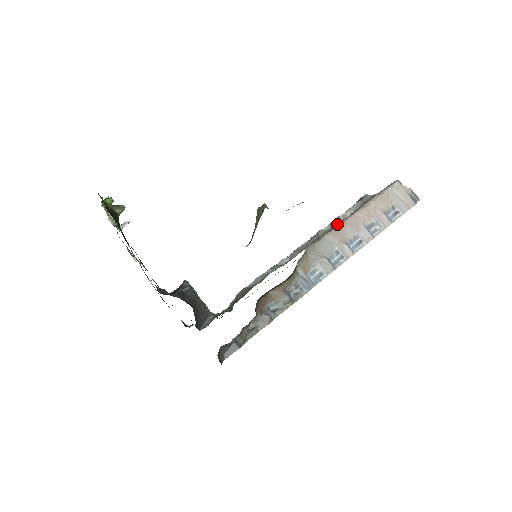
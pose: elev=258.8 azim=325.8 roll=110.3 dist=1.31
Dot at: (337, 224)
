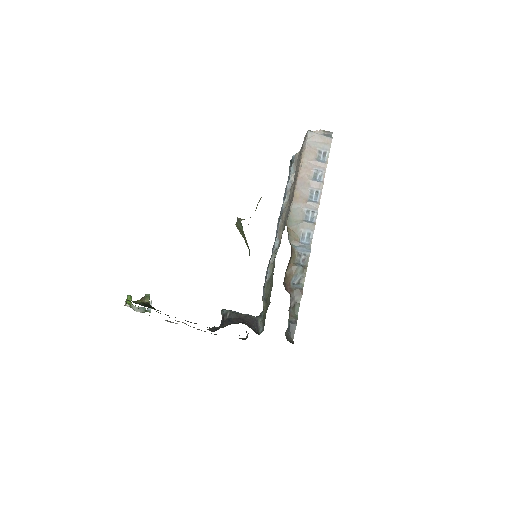
Dot at: (291, 192)
